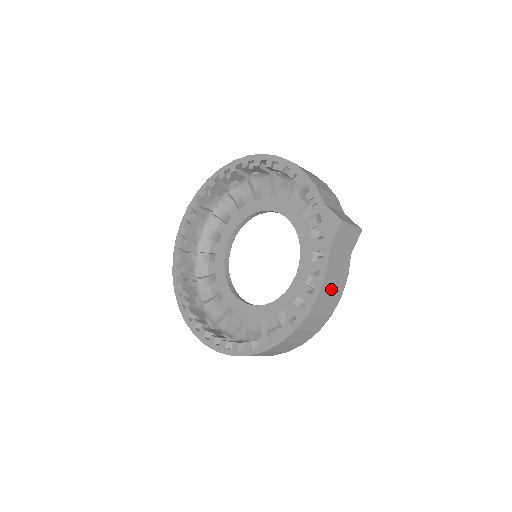
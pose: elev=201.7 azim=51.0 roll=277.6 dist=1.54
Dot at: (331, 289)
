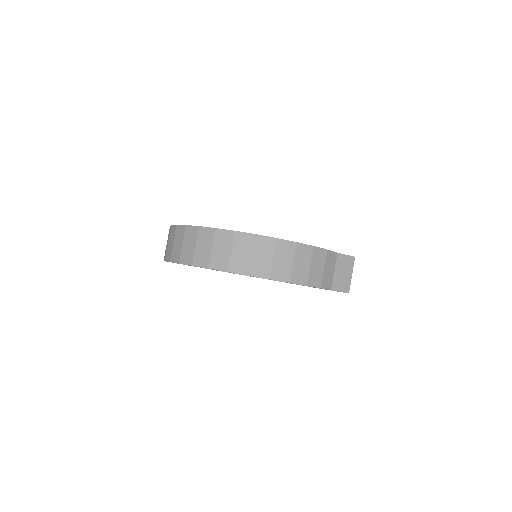
Dot at: occluded
